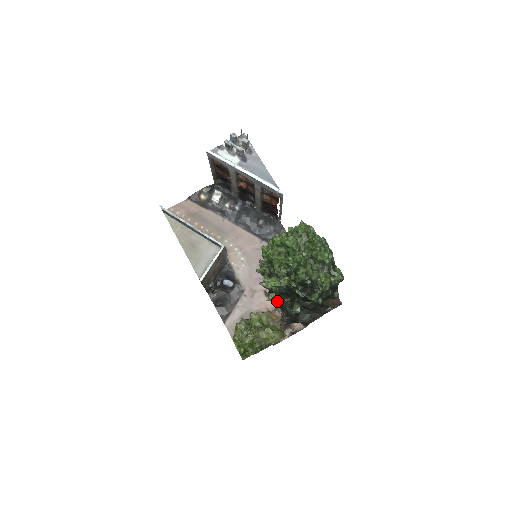
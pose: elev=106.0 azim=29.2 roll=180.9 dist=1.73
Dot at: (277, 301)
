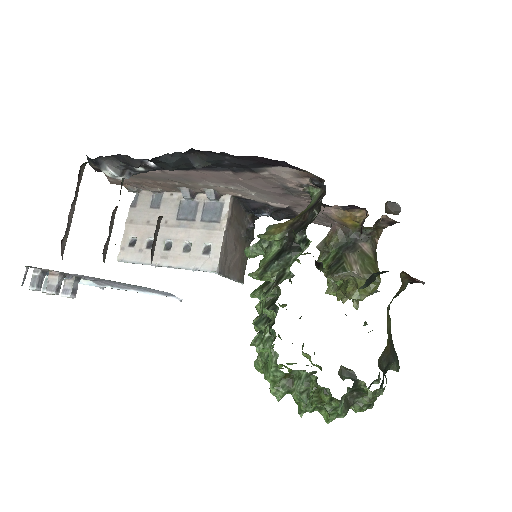
Dot at: occluded
